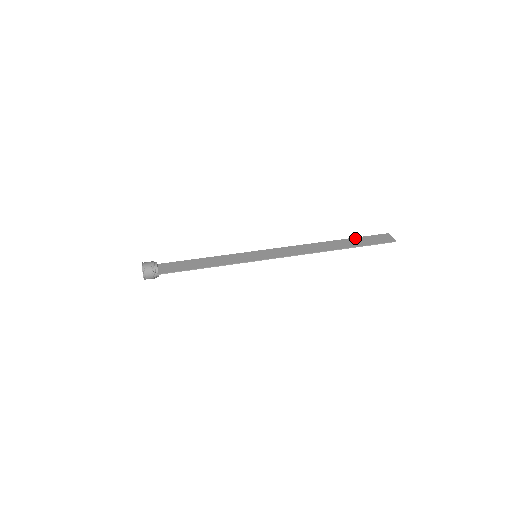
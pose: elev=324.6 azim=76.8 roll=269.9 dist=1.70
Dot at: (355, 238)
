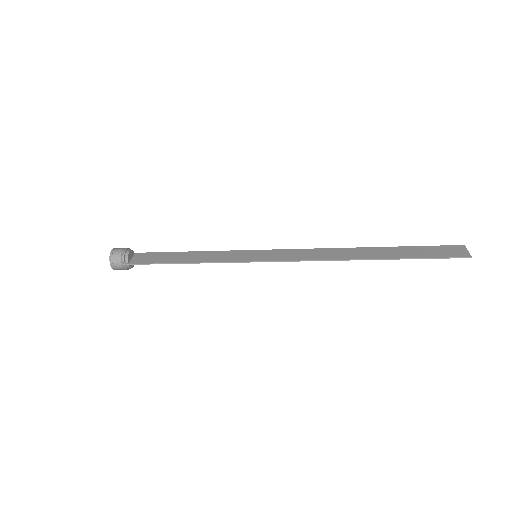
Dot at: (407, 247)
